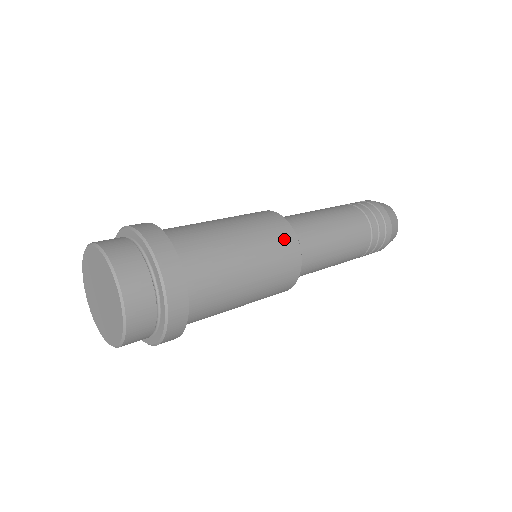
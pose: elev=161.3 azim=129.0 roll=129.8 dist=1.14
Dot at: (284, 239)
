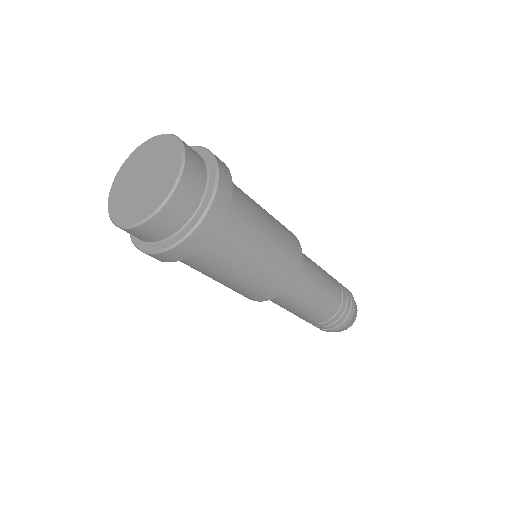
Dot at: occluded
